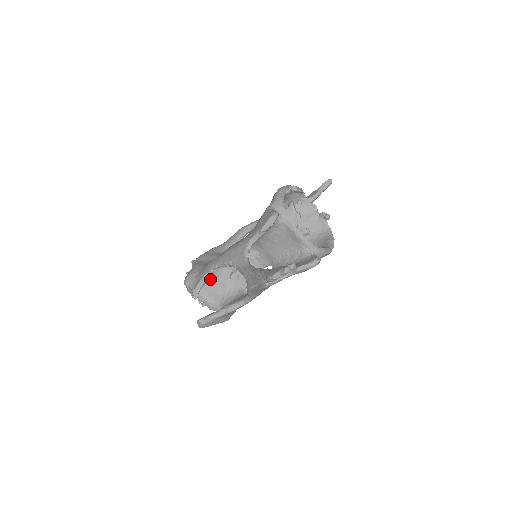
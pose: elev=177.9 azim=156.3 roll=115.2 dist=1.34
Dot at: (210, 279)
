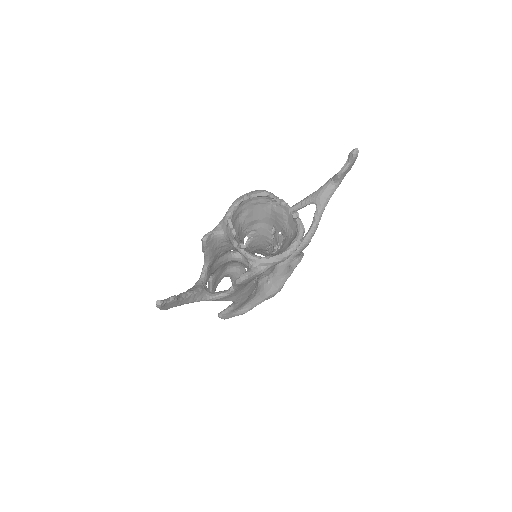
Dot at: (235, 276)
